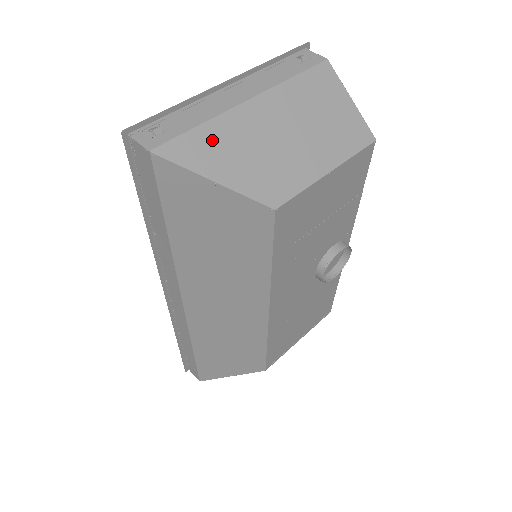
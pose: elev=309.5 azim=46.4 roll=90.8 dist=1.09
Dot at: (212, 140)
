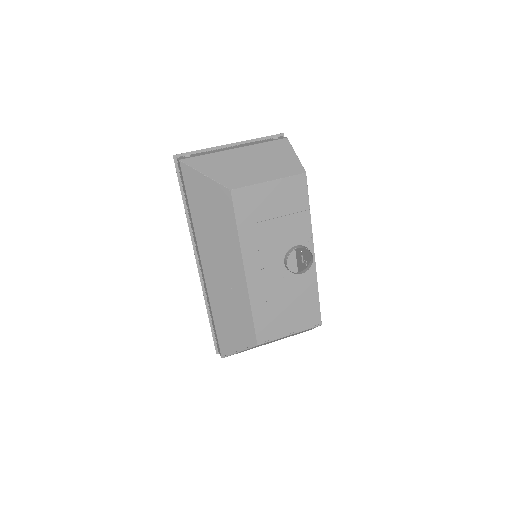
Dot at: (209, 160)
